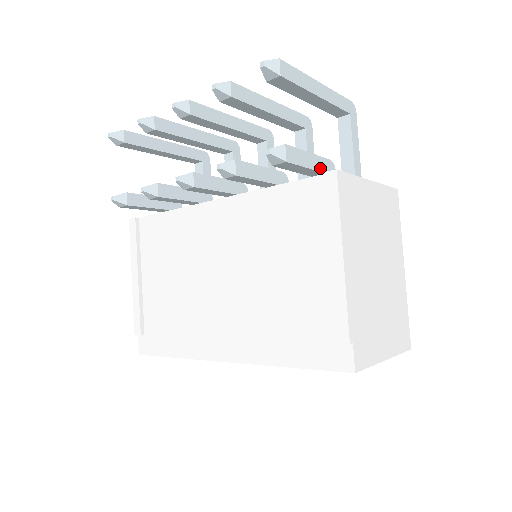
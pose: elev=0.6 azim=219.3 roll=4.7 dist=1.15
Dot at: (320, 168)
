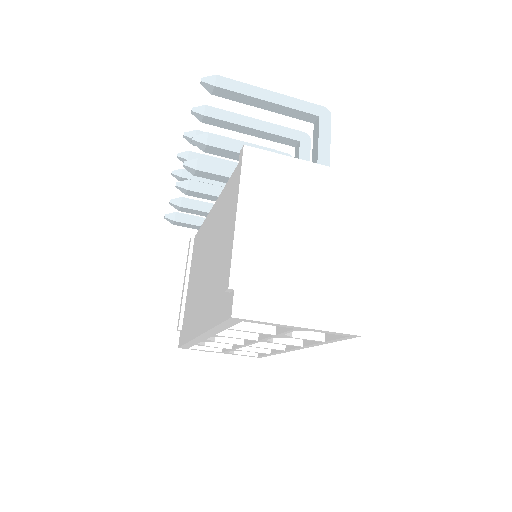
Dot at: occluded
